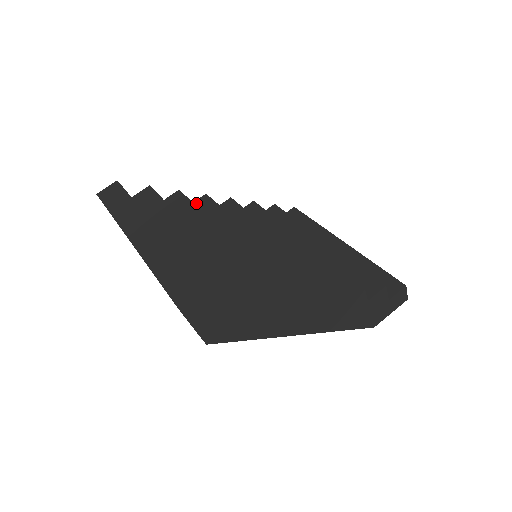
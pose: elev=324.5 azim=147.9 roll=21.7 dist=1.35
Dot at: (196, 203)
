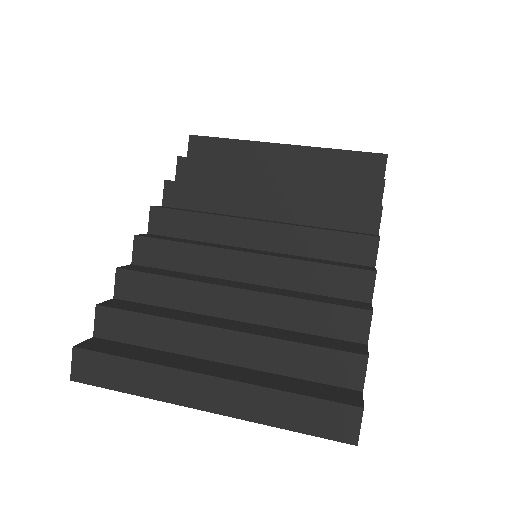
Dot at: (137, 255)
